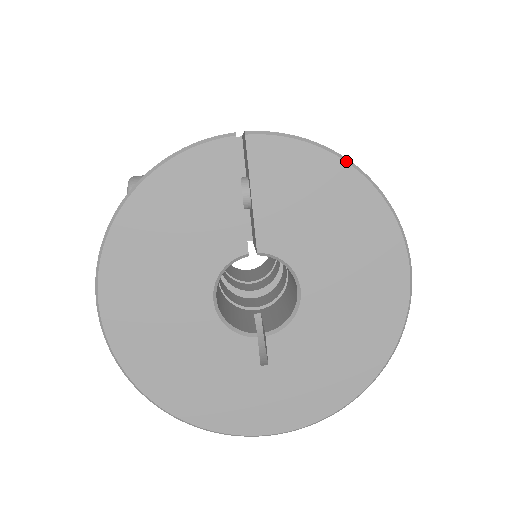
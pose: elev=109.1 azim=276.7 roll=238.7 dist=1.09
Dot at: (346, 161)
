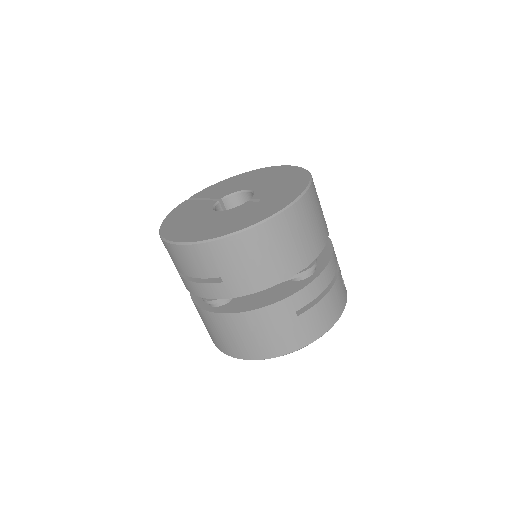
Dot at: (227, 179)
